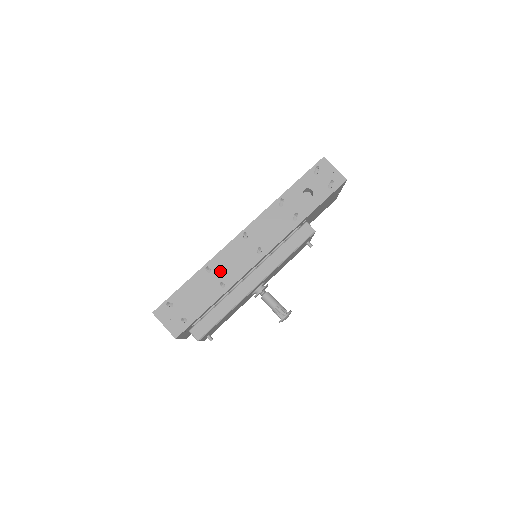
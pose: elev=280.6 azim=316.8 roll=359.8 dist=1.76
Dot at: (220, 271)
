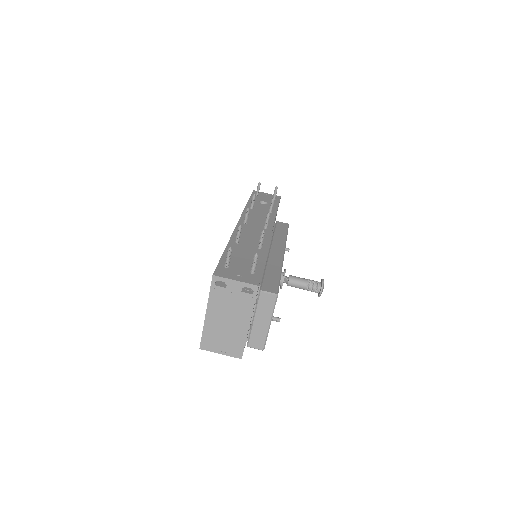
Dot at: (247, 241)
